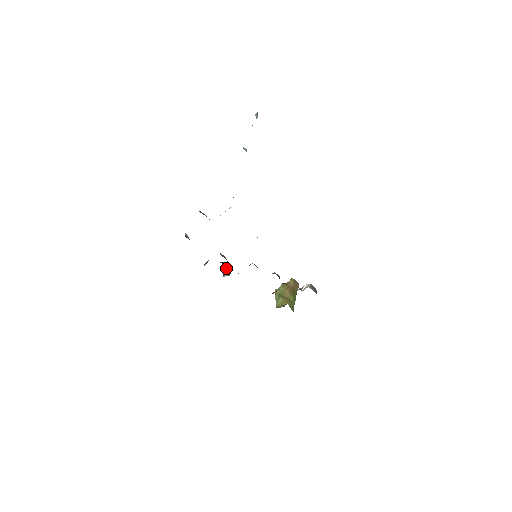
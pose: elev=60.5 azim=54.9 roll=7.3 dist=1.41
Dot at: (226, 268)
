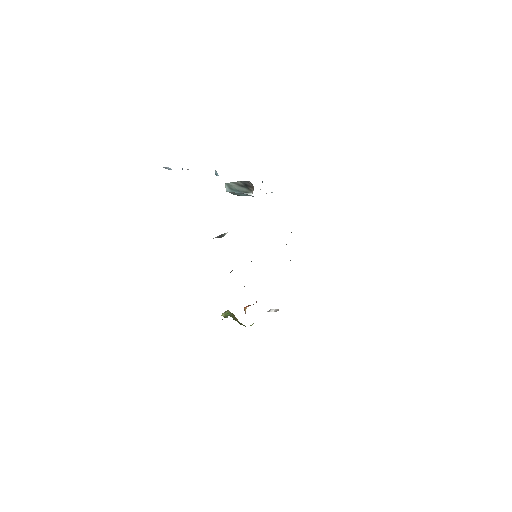
Dot at: occluded
